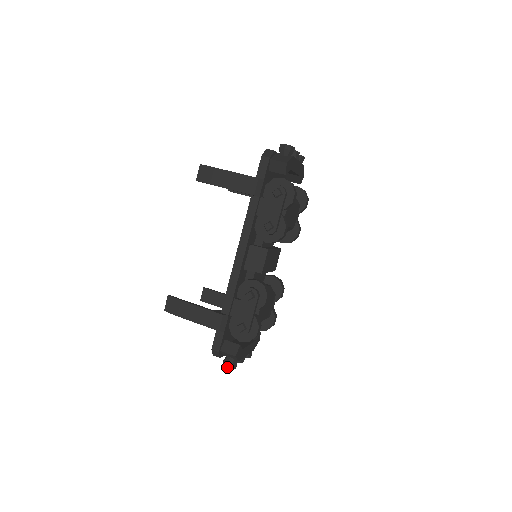
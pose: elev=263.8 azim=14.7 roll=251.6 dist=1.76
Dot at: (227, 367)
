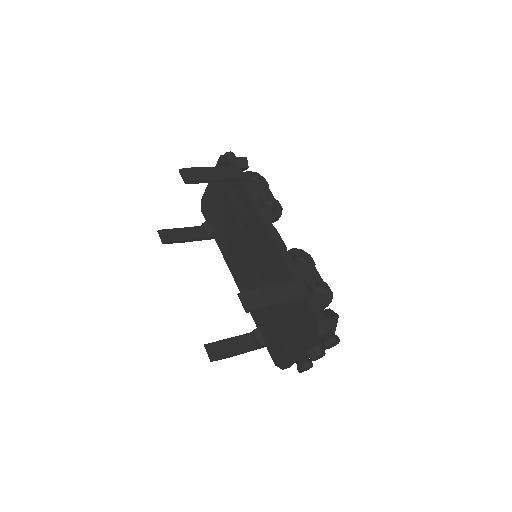
Dot at: (336, 340)
